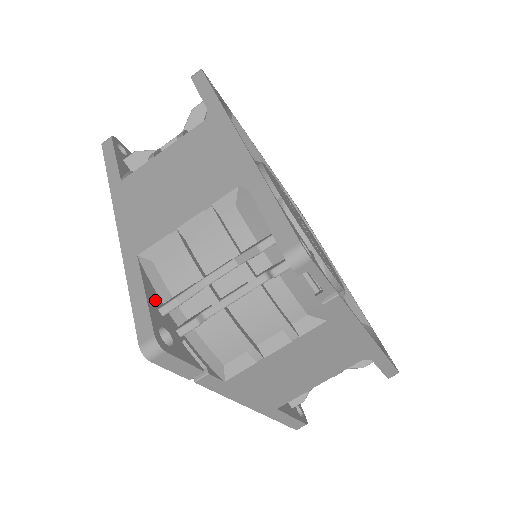
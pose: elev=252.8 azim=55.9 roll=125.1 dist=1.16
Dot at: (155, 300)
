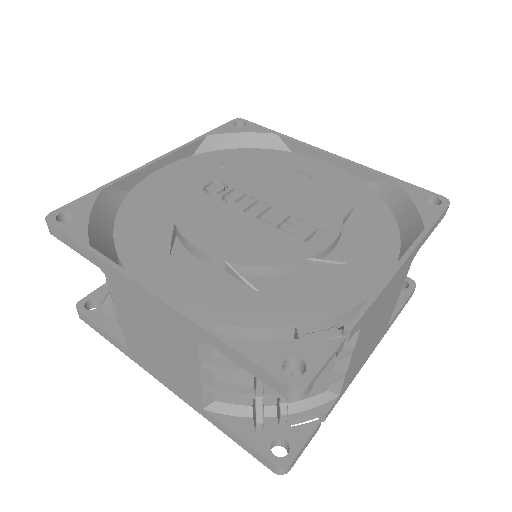
Dot at: (247, 427)
